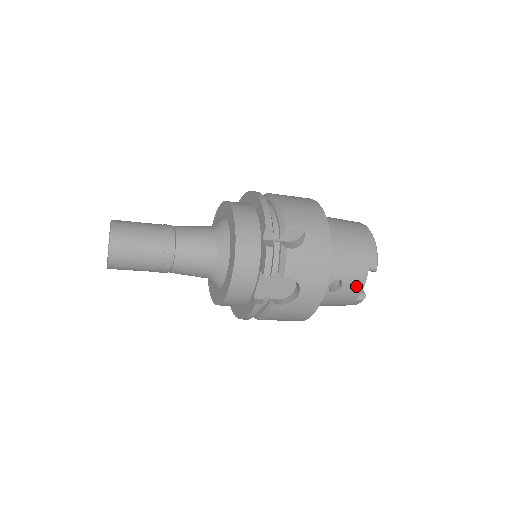
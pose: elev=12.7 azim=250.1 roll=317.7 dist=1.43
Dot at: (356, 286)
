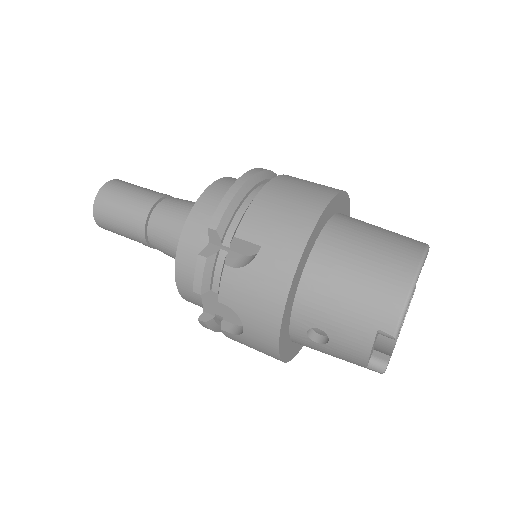
Dot at: (355, 349)
